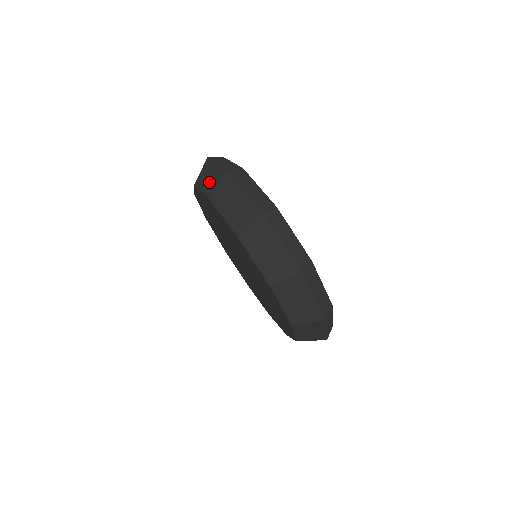
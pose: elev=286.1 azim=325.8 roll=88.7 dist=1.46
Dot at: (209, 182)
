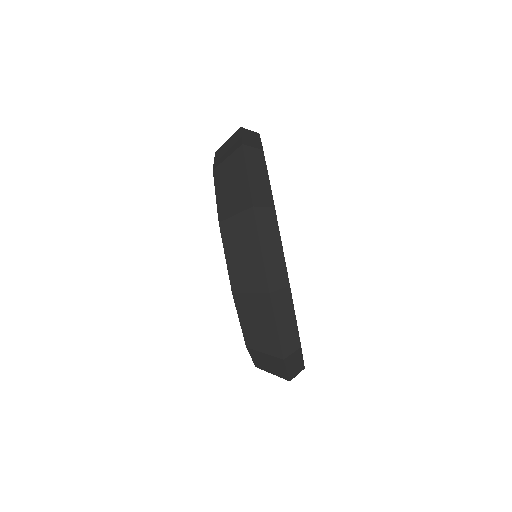
Dot at: occluded
